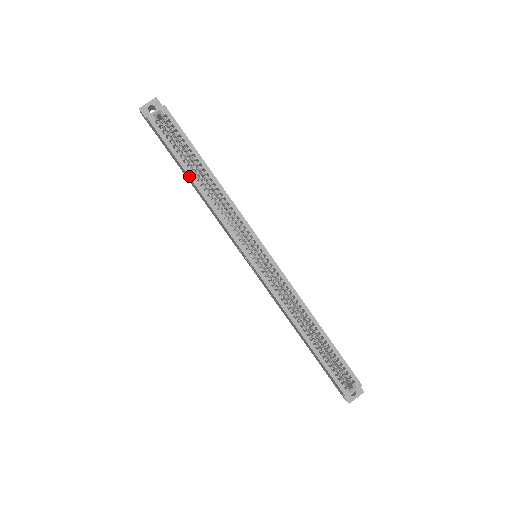
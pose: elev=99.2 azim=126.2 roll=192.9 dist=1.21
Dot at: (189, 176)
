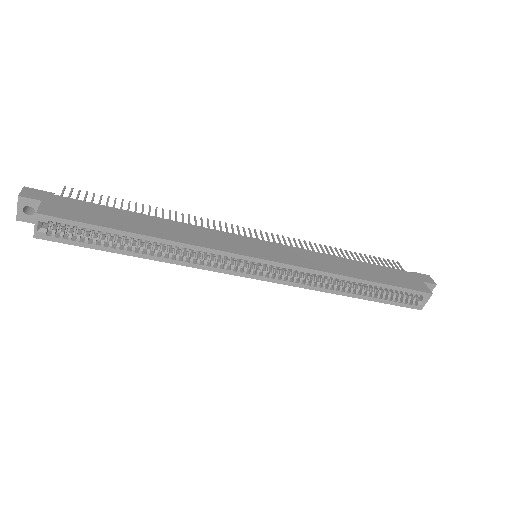
Dot at: occluded
